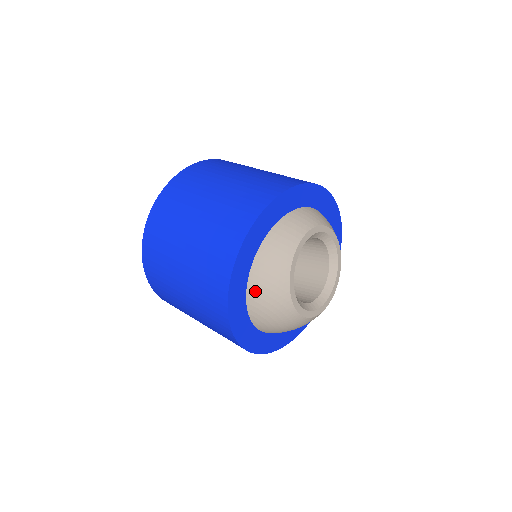
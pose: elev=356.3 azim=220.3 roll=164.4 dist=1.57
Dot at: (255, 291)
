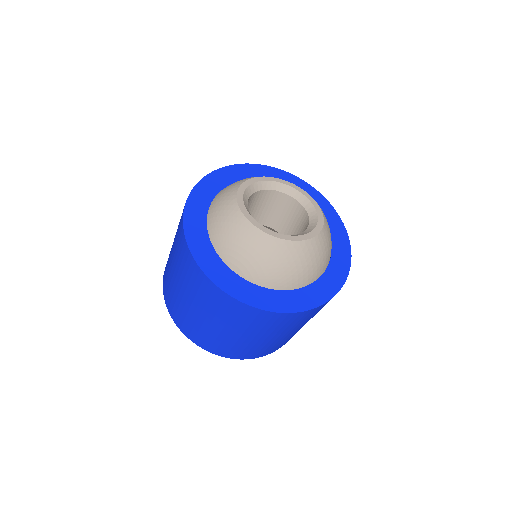
Dot at: (213, 225)
